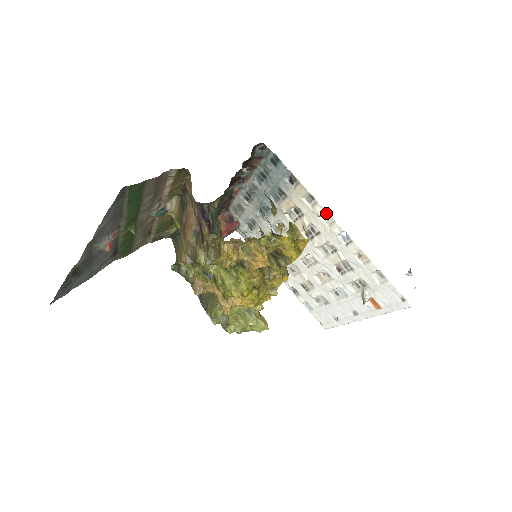
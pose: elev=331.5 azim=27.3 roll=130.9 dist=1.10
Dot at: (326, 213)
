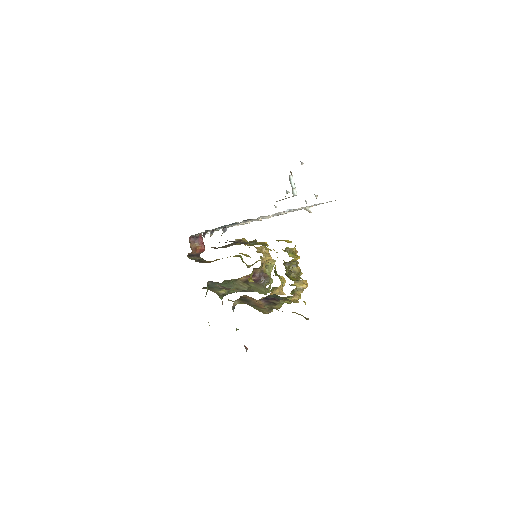
Dot at: (274, 214)
